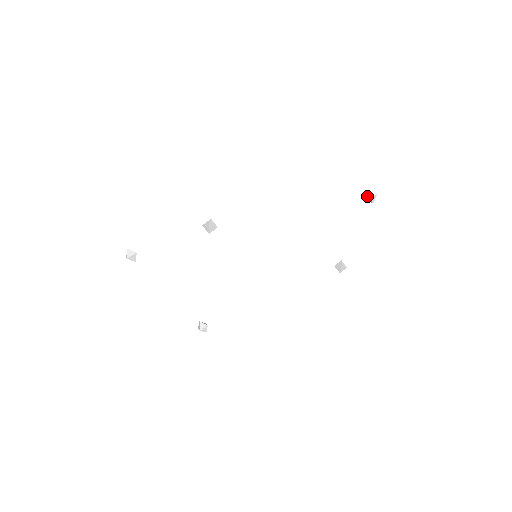
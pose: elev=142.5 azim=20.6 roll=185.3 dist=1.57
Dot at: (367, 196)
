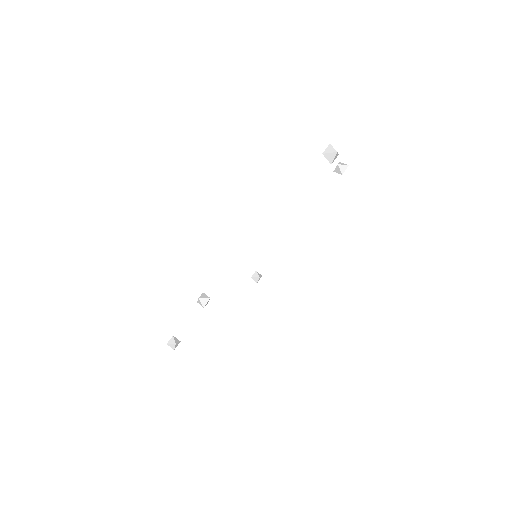
Dot at: occluded
